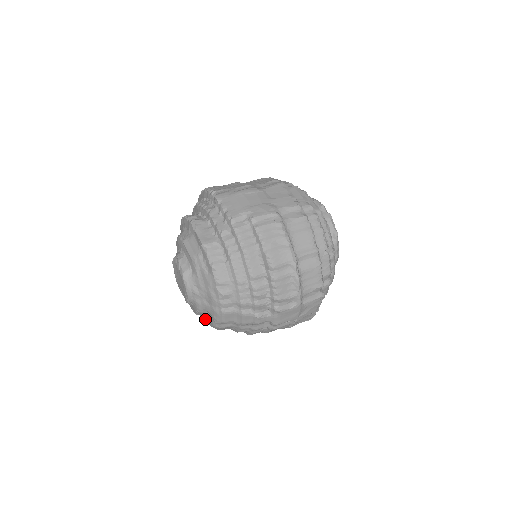
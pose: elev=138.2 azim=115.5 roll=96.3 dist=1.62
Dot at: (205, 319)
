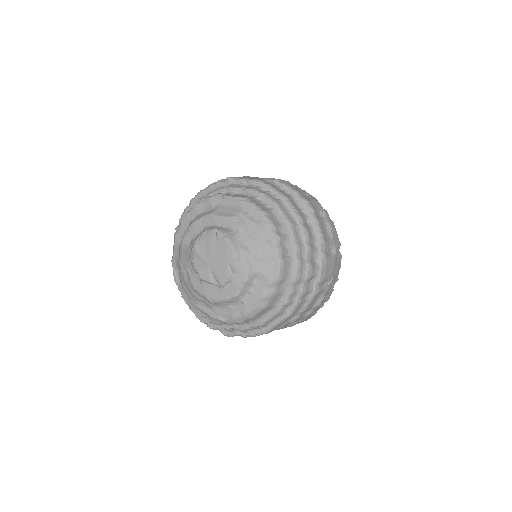
Dot at: (237, 312)
